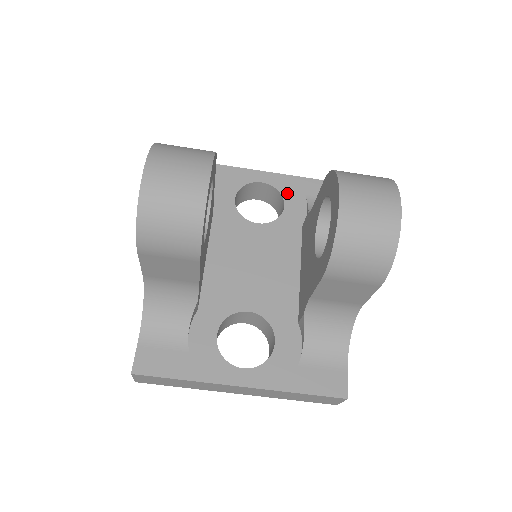
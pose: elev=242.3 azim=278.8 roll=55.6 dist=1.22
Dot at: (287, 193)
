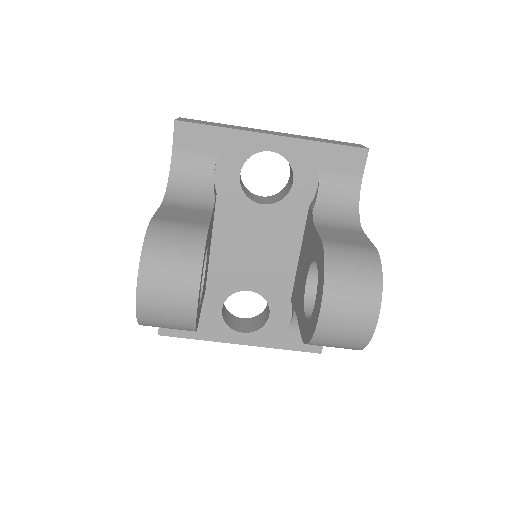
Dot at: (298, 165)
